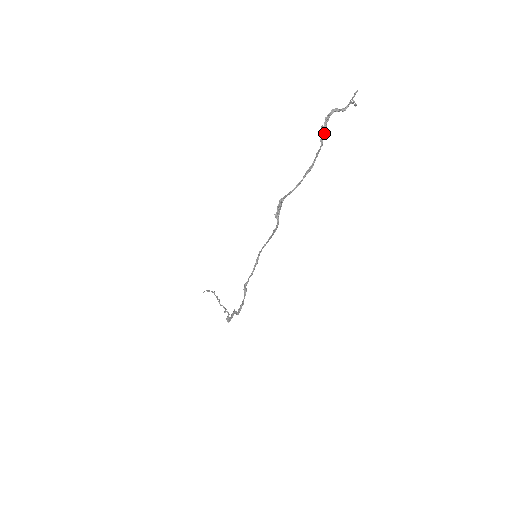
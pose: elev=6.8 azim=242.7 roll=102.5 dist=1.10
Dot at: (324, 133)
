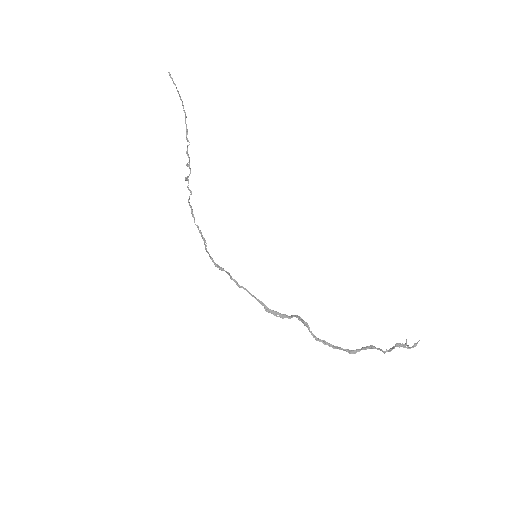
Dot at: (370, 348)
